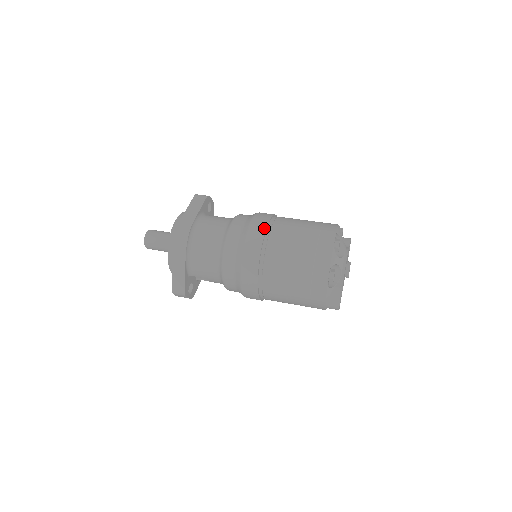
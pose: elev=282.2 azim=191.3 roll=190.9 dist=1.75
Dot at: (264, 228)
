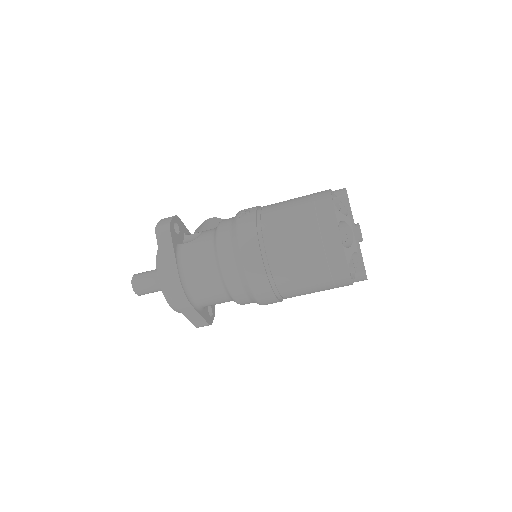
Dot at: (258, 255)
